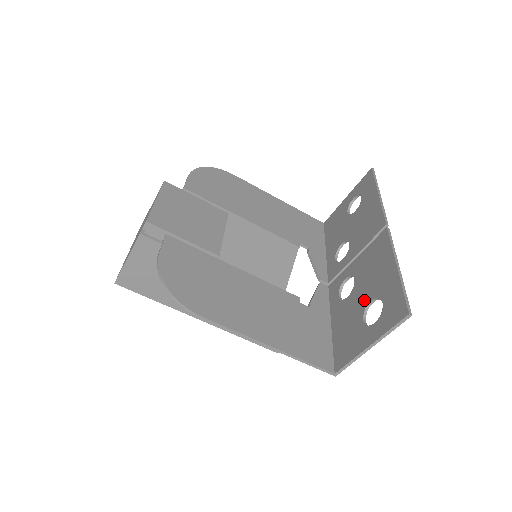
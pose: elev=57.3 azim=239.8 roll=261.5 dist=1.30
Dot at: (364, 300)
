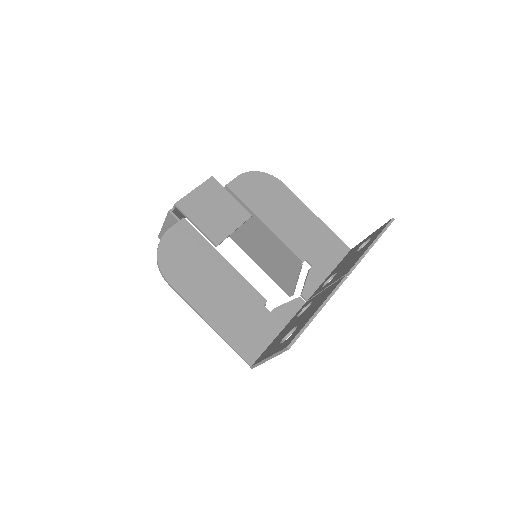
Dot at: (295, 324)
